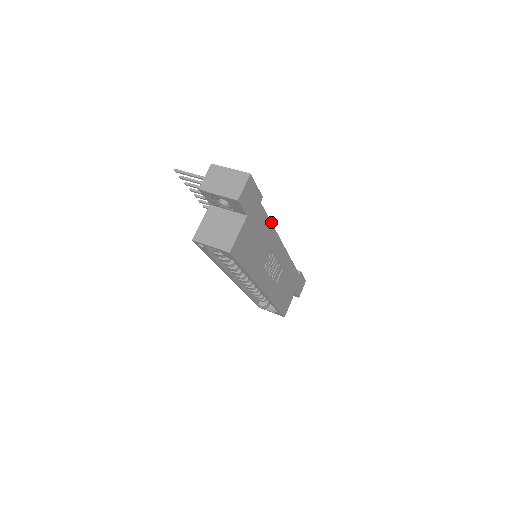
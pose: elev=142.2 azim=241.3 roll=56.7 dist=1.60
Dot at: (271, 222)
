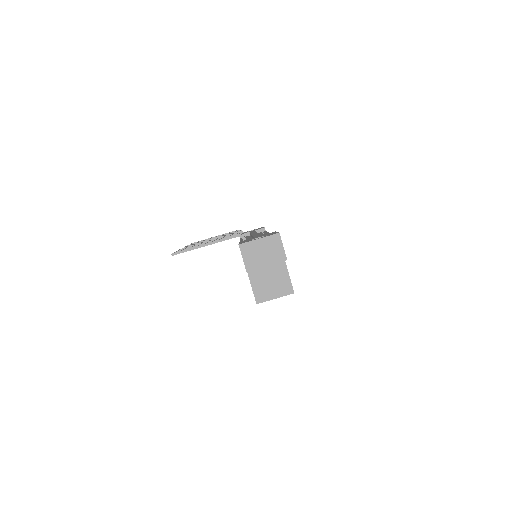
Dot at: occluded
